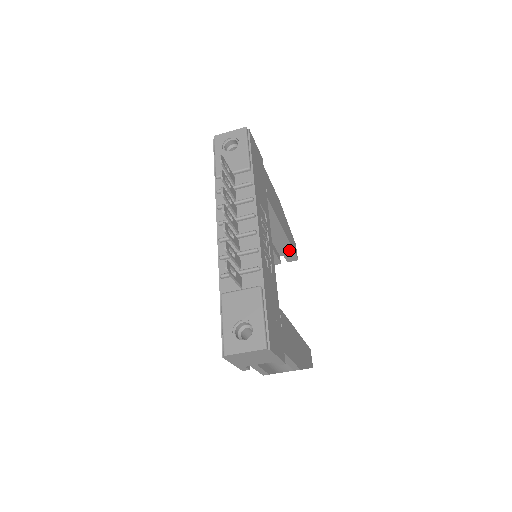
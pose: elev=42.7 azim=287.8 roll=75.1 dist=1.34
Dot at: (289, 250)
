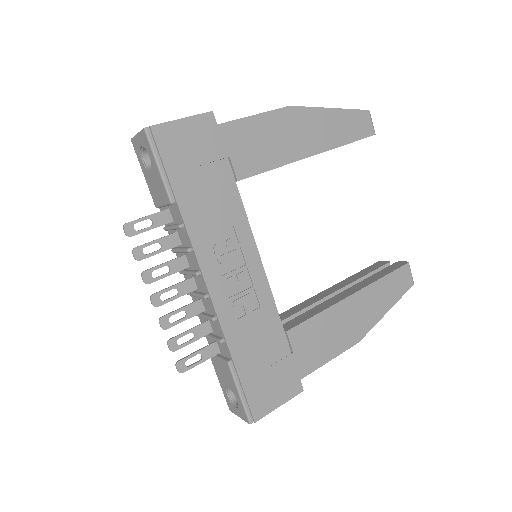
Dot at: occluded
